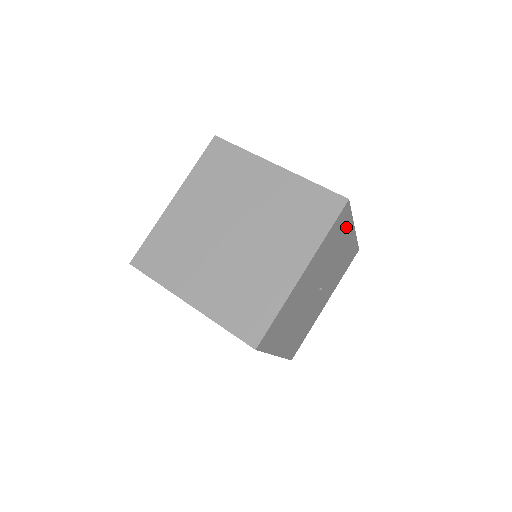
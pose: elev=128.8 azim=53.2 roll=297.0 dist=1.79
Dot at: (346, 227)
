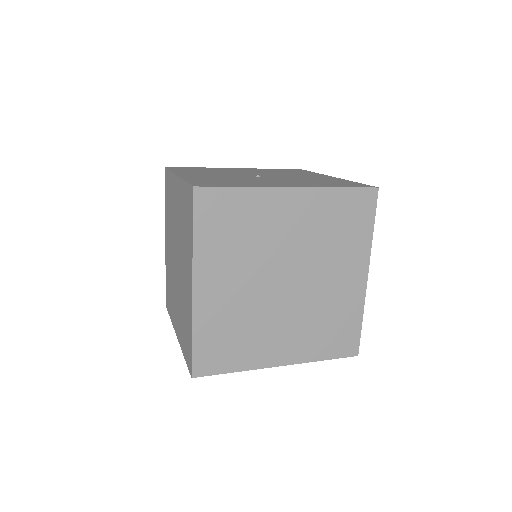
Dot at: occluded
